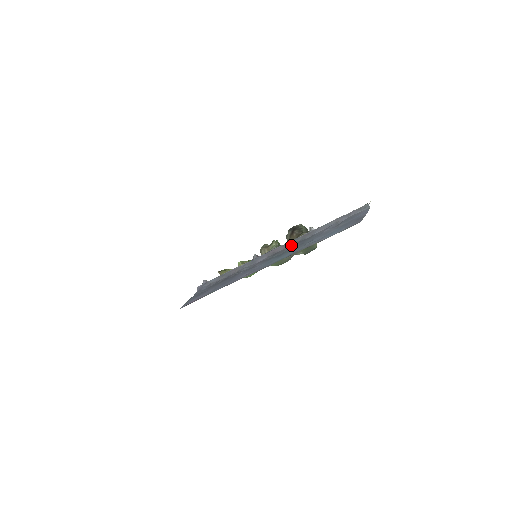
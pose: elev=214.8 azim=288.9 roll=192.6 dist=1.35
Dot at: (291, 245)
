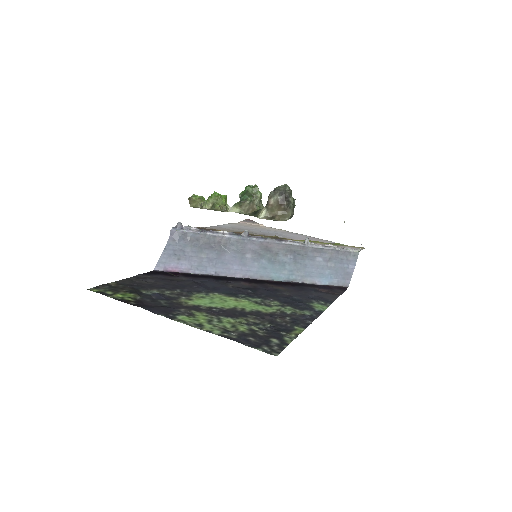
Dot at: (286, 251)
